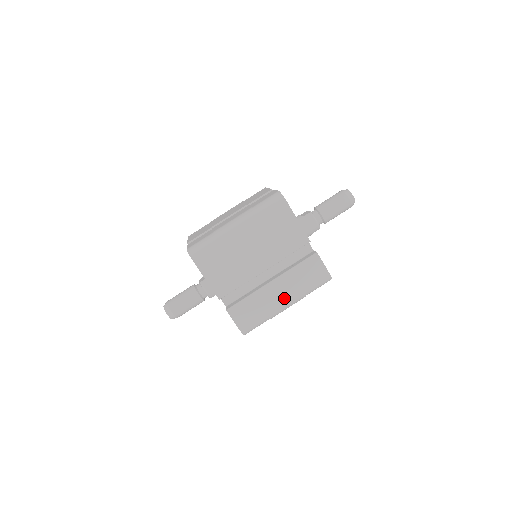
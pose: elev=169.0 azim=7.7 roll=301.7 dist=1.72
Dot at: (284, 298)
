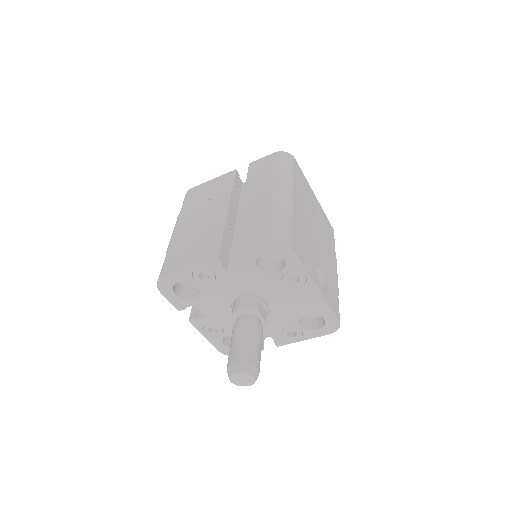
Dot at: (268, 191)
